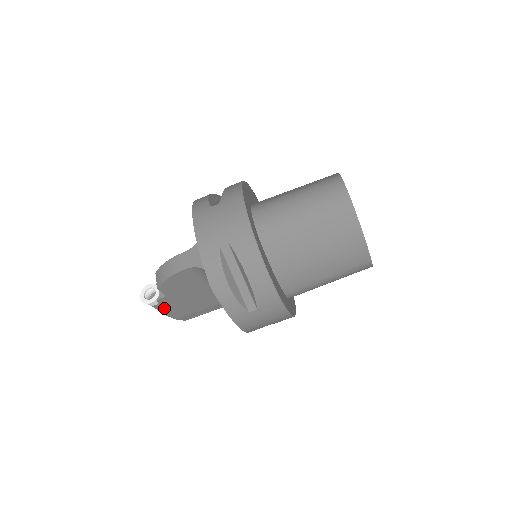
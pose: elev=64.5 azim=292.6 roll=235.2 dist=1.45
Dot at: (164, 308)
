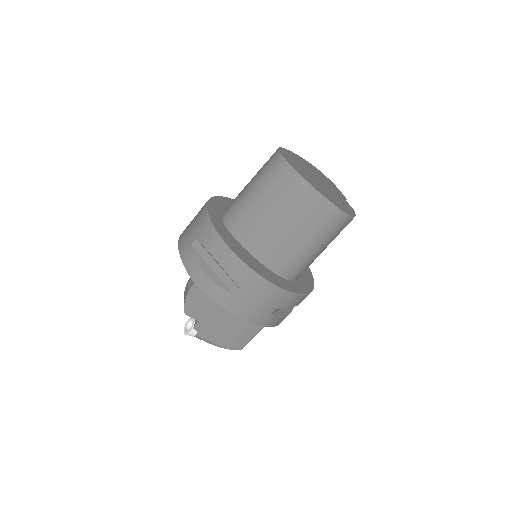
Dot at: (208, 337)
